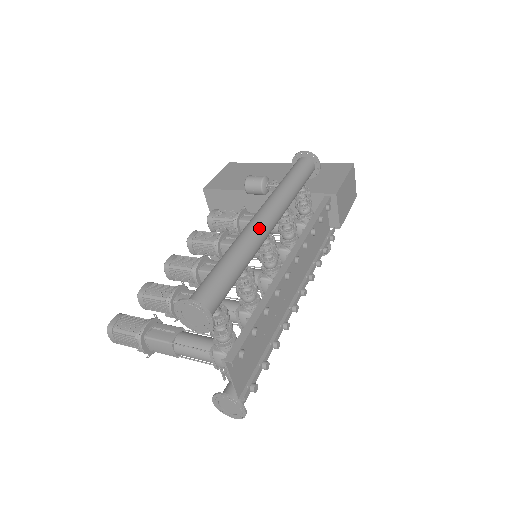
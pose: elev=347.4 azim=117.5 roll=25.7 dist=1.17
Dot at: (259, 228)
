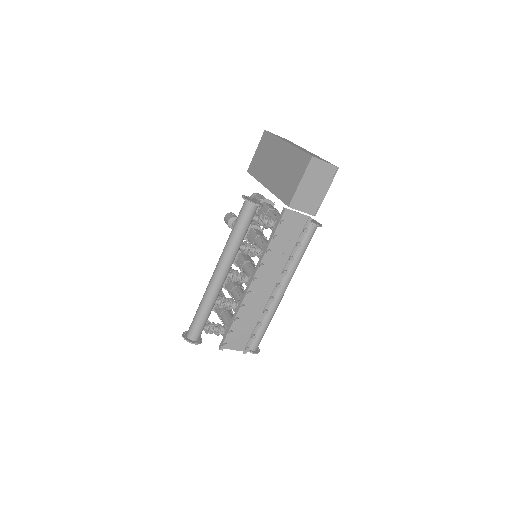
Dot at: (213, 283)
